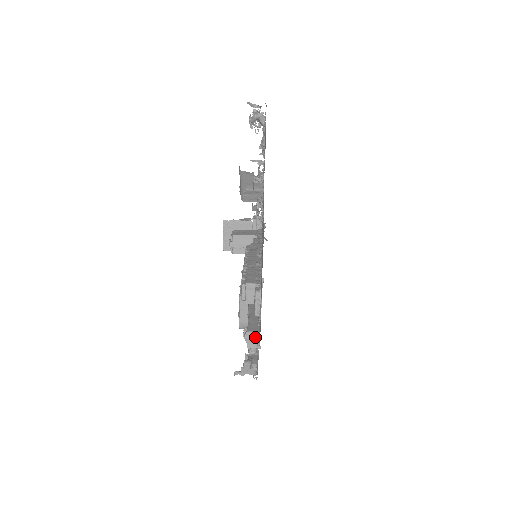
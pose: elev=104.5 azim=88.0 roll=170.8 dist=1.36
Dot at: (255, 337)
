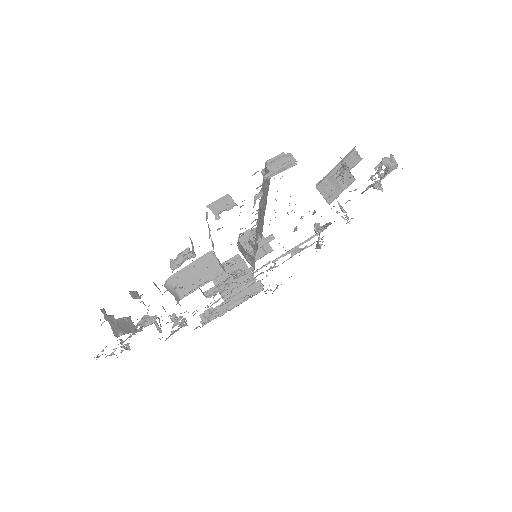
Dot at: (228, 205)
